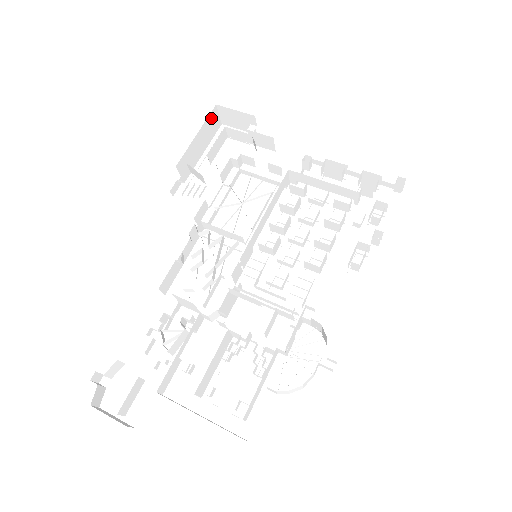
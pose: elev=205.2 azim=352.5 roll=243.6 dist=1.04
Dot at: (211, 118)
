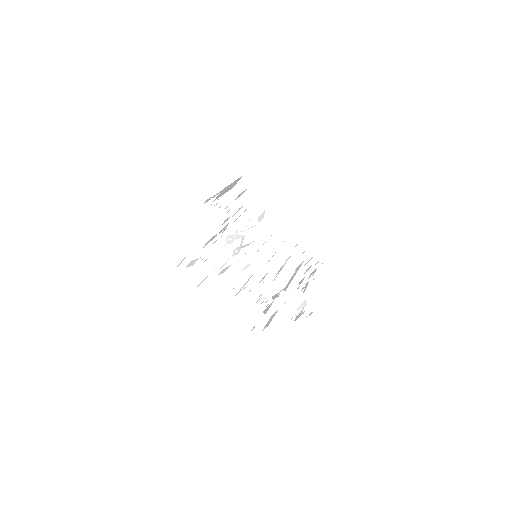
Dot at: occluded
